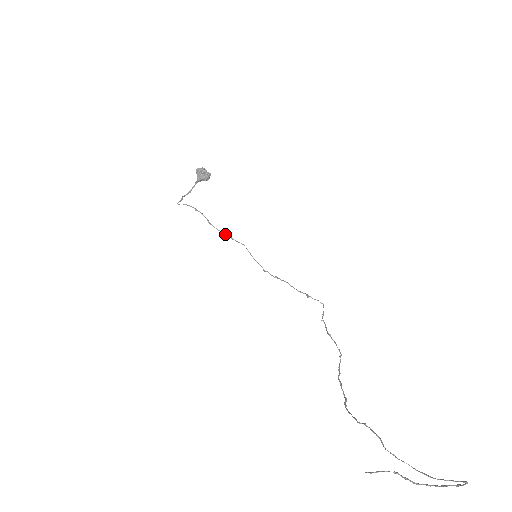
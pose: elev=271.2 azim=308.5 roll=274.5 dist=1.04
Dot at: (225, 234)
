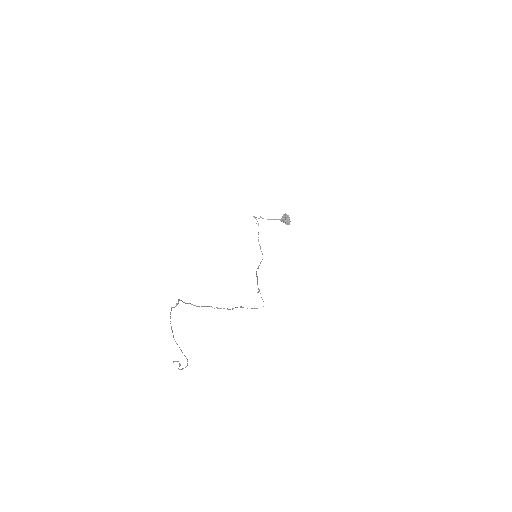
Dot at: occluded
